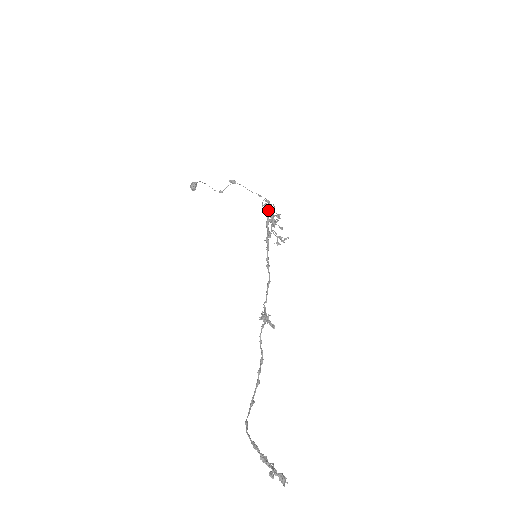
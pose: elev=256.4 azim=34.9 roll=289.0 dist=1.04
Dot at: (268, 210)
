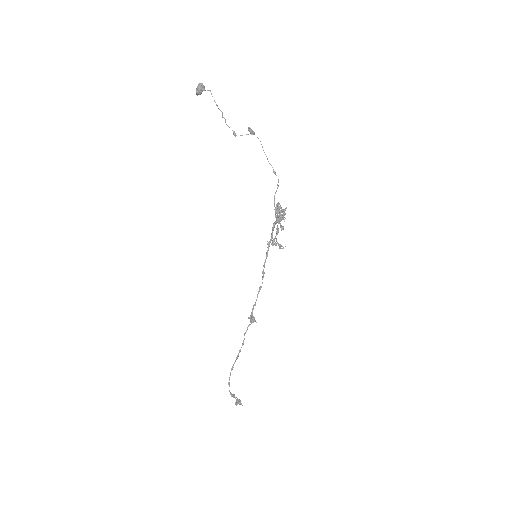
Dot at: (280, 221)
